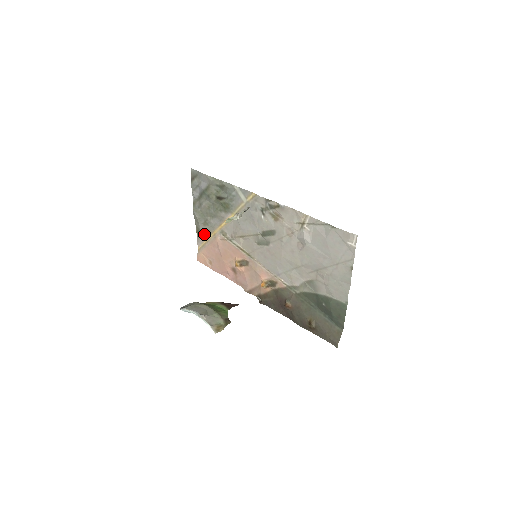
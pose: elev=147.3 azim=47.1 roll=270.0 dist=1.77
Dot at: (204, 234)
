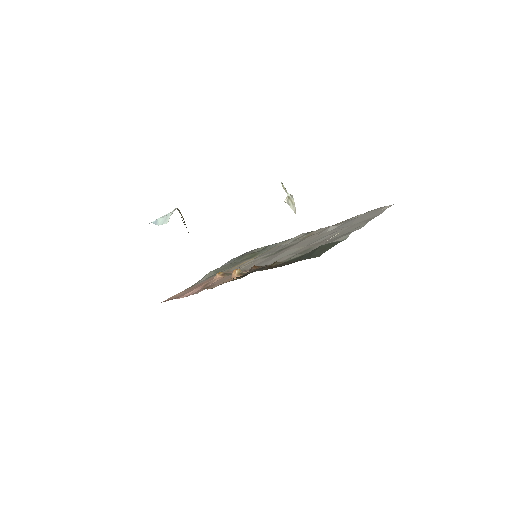
Dot at: (199, 283)
